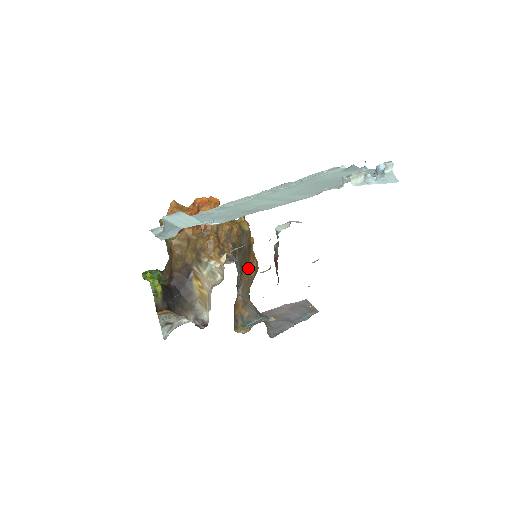
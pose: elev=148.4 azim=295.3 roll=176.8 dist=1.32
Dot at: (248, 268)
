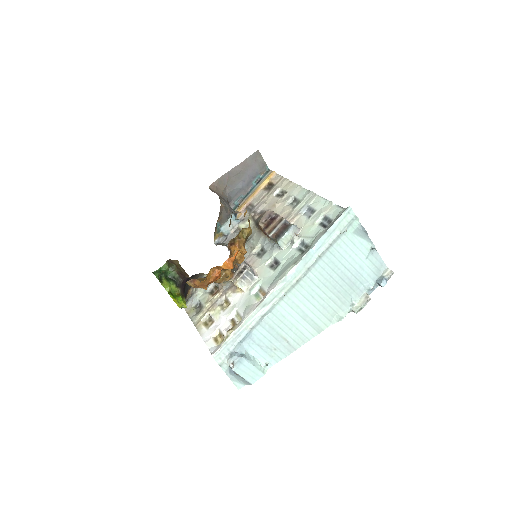
Dot at: occluded
